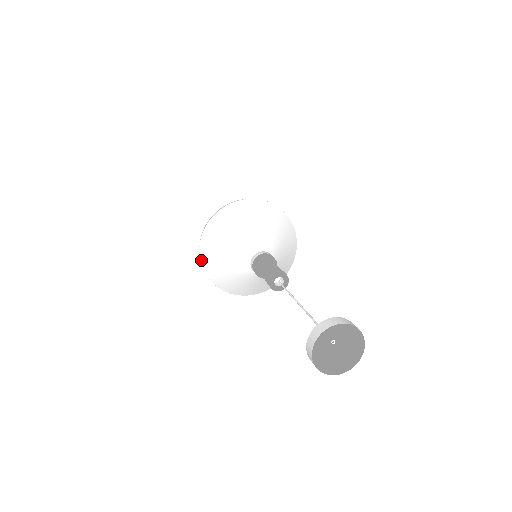
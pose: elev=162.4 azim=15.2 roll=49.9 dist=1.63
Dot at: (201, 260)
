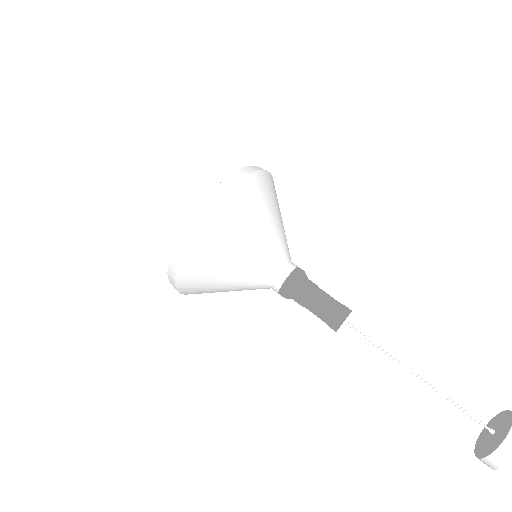
Dot at: (177, 282)
